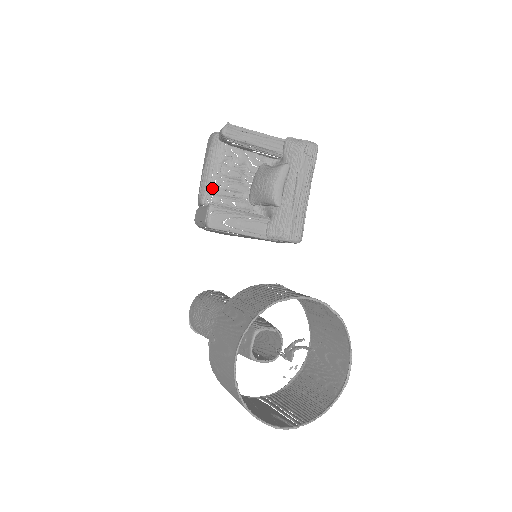
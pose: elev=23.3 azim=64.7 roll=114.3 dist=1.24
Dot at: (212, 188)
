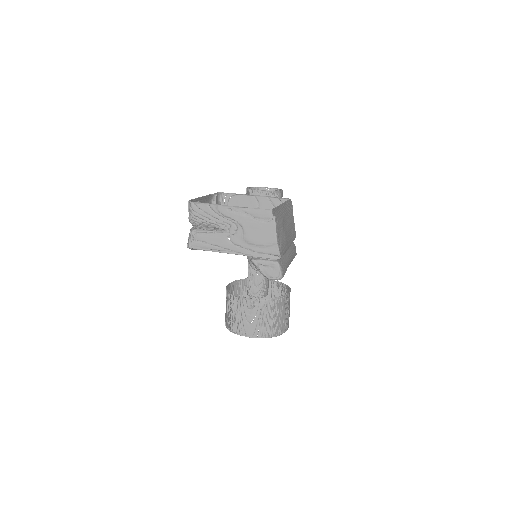
Dot at: occluded
